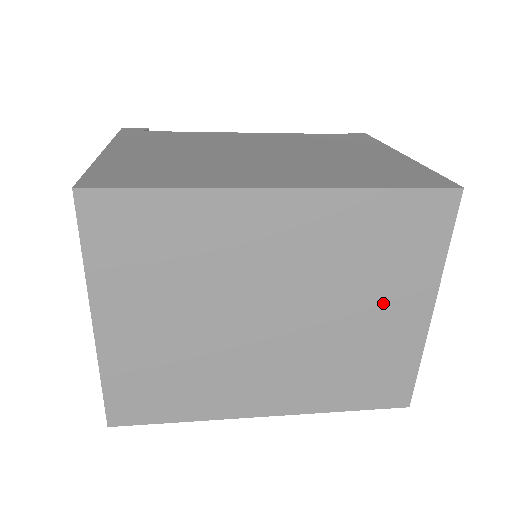
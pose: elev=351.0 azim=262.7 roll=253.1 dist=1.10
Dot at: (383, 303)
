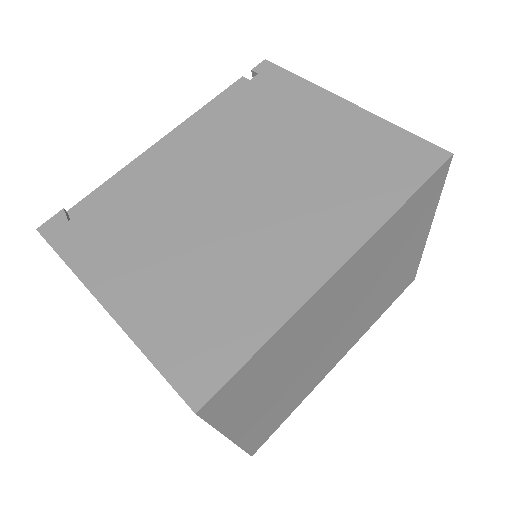
Dot at: (403, 254)
